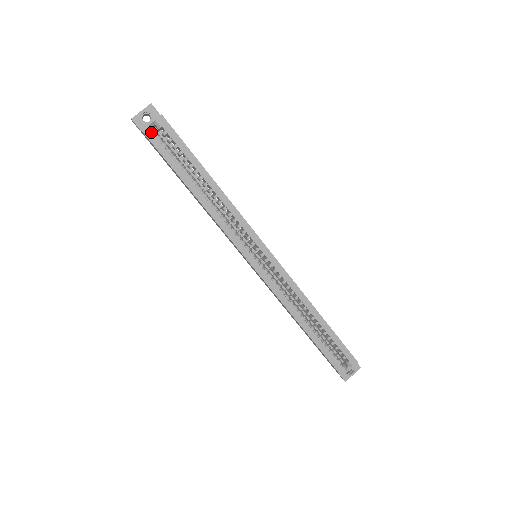
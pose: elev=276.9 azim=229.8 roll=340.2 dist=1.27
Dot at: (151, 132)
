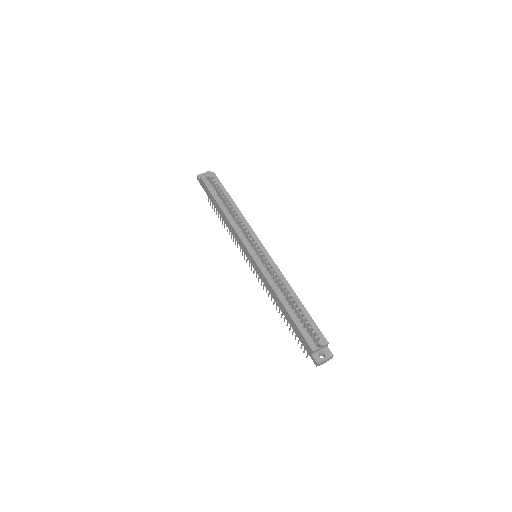
Dot at: (205, 178)
